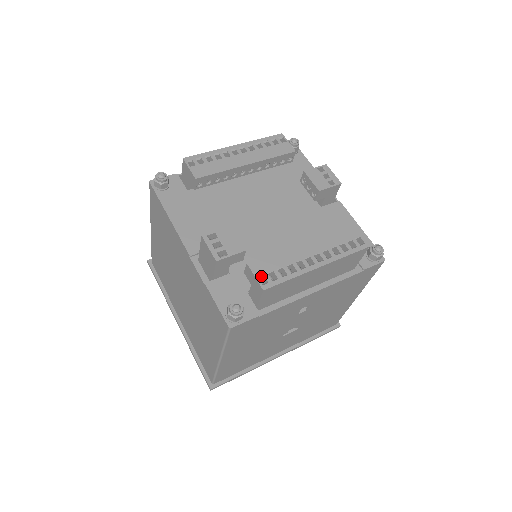
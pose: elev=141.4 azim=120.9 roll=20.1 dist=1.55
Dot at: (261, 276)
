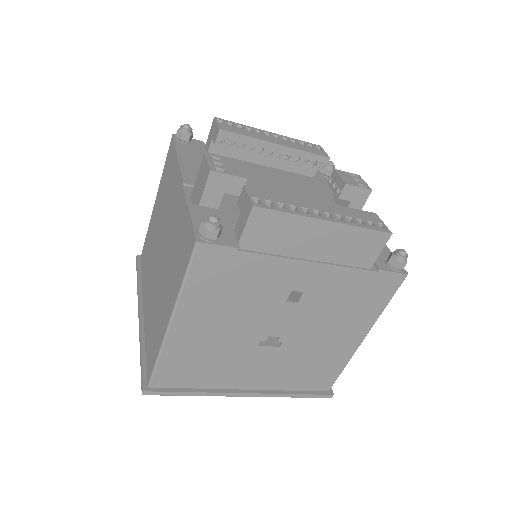
Dot at: (256, 198)
